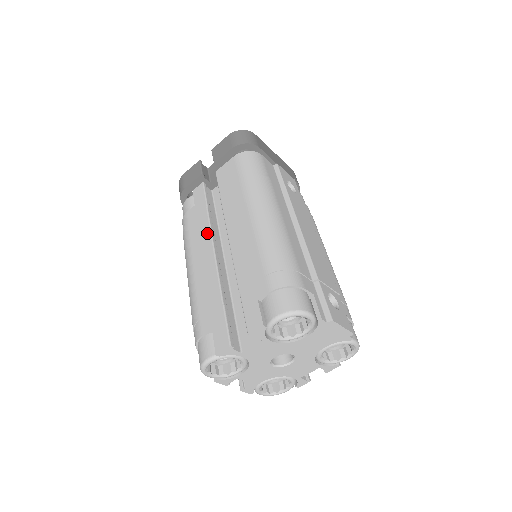
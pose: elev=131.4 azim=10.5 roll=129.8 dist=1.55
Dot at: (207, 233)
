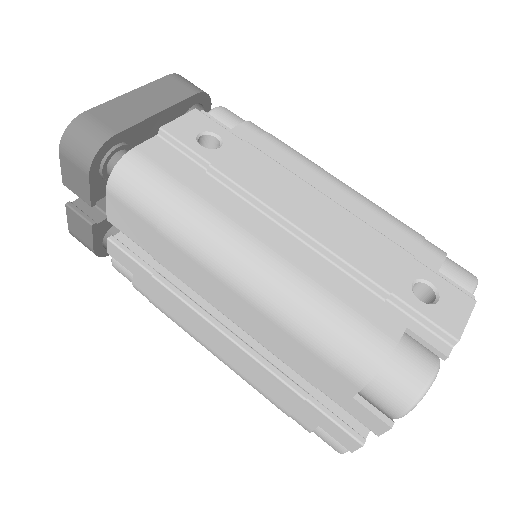
Dot at: (191, 313)
